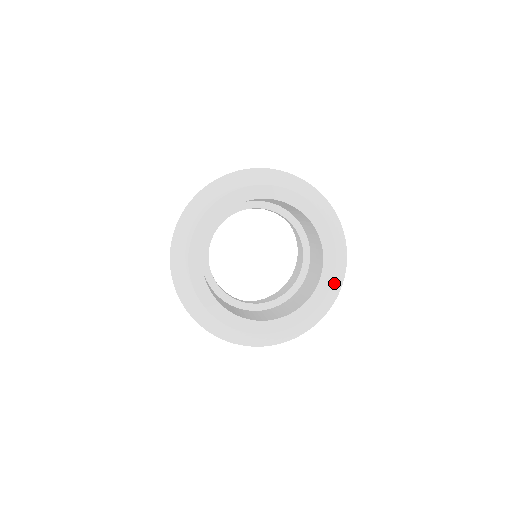
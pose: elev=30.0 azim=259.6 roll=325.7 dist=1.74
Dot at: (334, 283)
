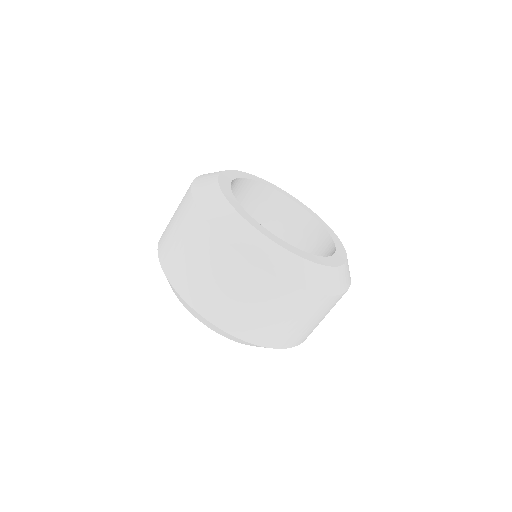
Dot at: (347, 263)
